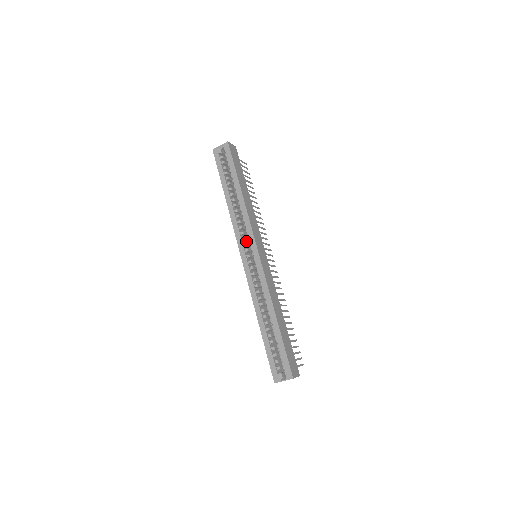
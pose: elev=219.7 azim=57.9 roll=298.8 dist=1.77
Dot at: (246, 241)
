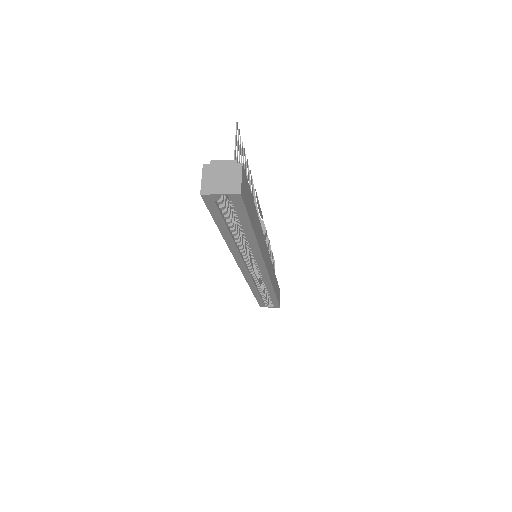
Dot at: occluded
